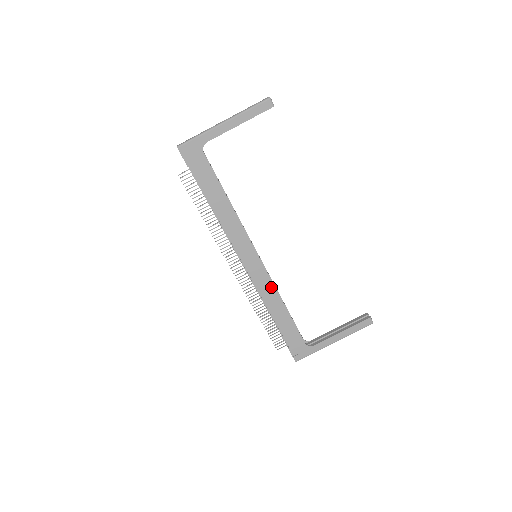
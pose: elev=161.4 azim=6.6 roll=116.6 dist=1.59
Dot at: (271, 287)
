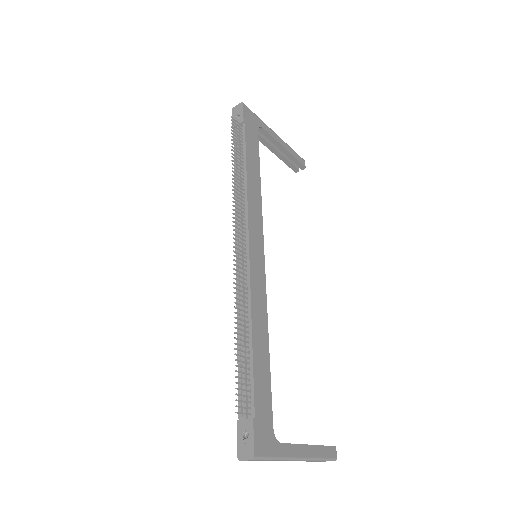
Dot at: (263, 302)
